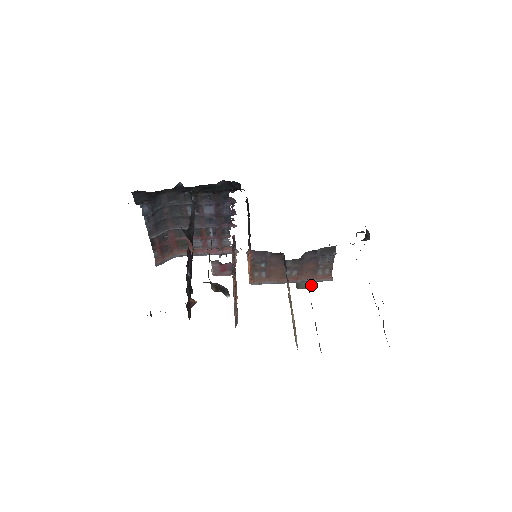
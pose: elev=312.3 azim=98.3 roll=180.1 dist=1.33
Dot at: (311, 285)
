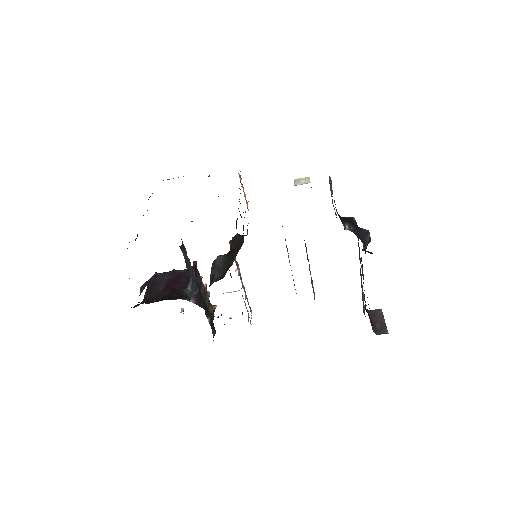
Dot at: occluded
